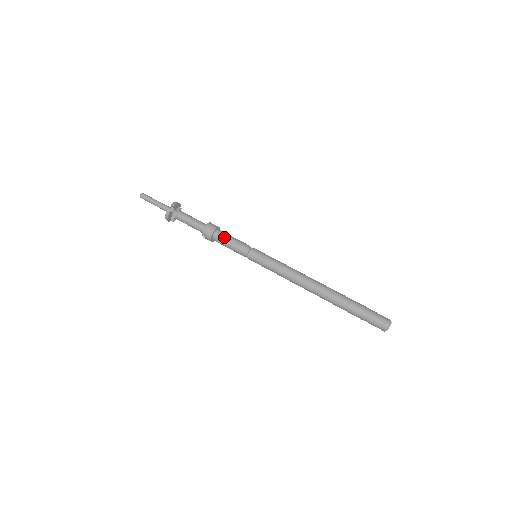
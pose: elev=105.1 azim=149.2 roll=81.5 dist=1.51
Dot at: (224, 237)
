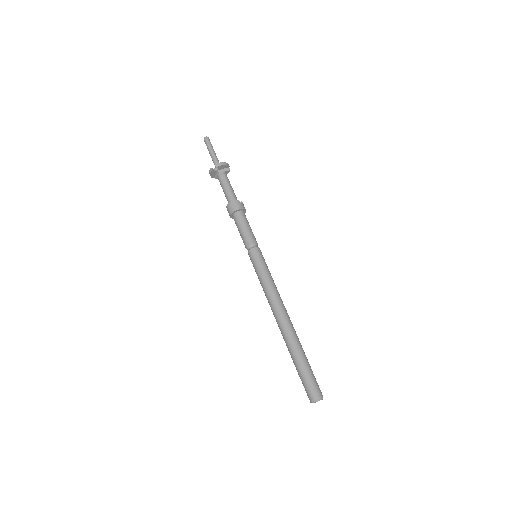
Dot at: (239, 222)
